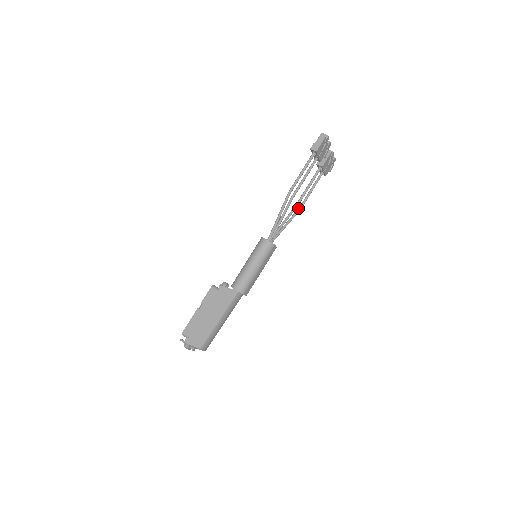
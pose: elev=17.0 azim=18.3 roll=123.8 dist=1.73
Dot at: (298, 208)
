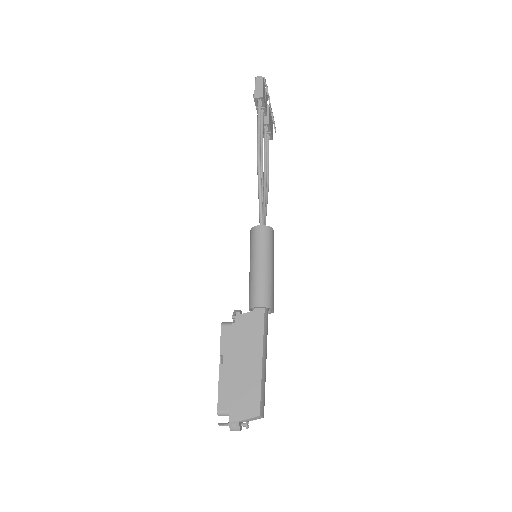
Dot at: occluded
